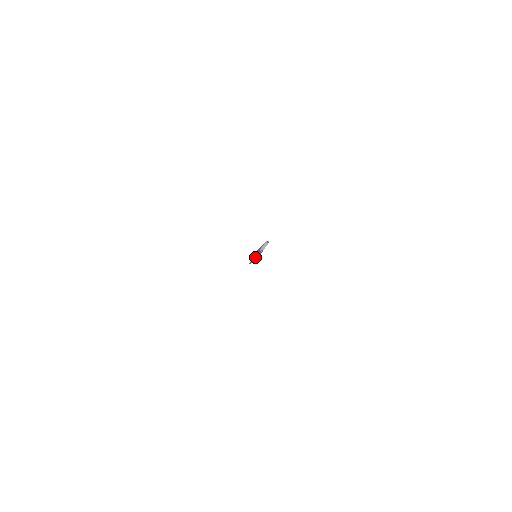
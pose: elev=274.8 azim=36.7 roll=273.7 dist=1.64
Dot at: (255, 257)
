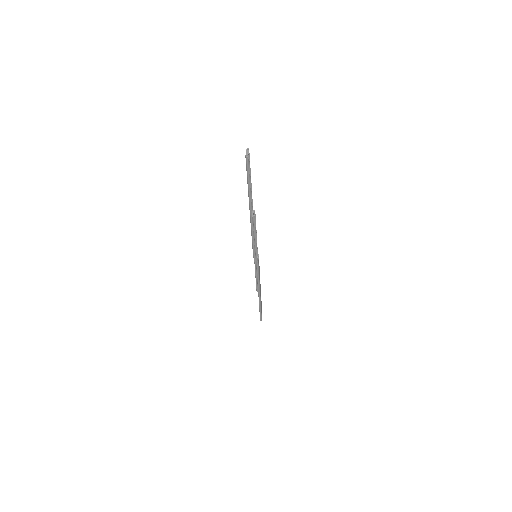
Dot at: (254, 244)
